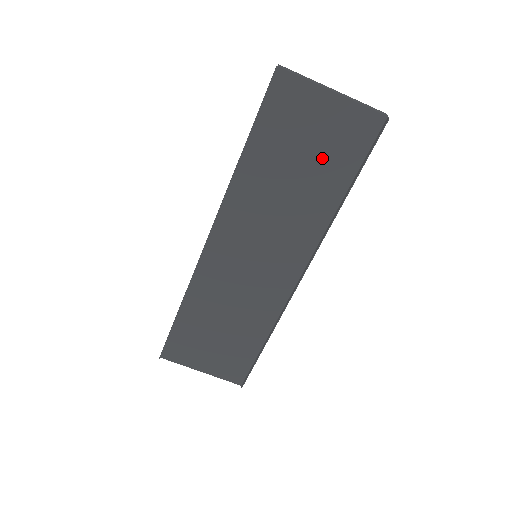
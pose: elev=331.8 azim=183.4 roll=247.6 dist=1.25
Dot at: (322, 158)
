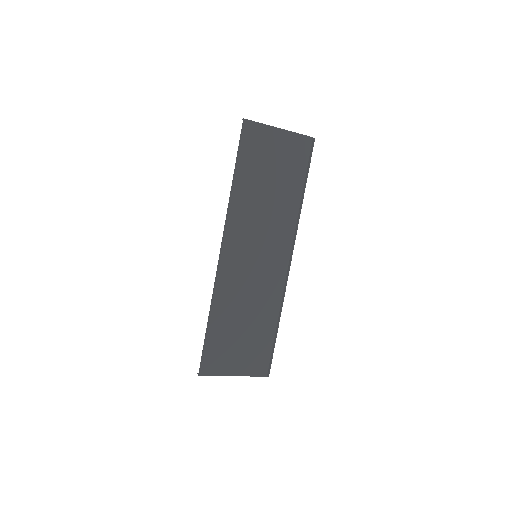
Dot at: (283, 172)
